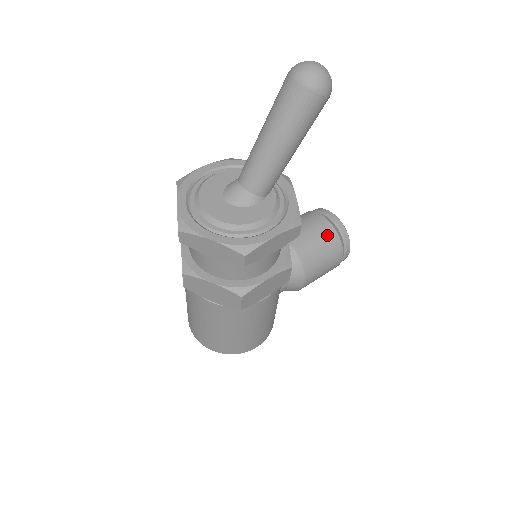
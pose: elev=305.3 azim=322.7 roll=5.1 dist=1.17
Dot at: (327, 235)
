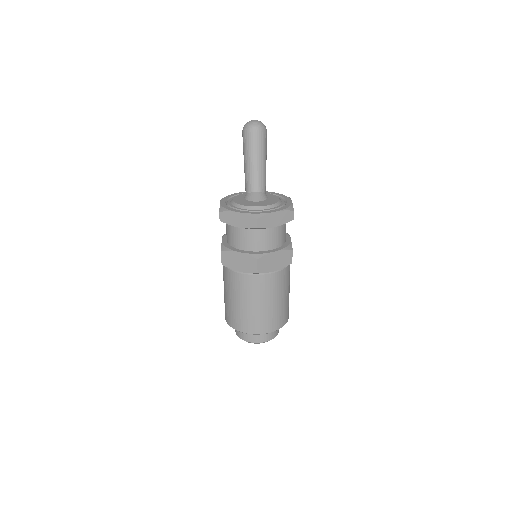
Dot at: occluded
